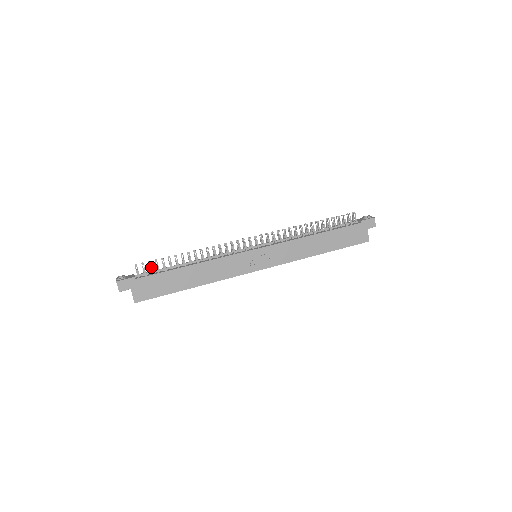
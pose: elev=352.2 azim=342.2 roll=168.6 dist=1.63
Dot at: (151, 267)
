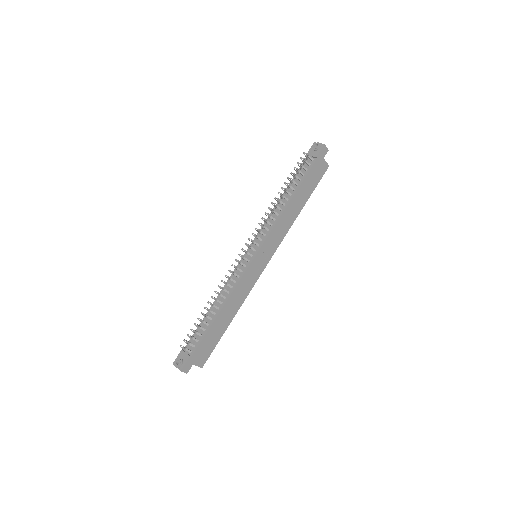
Dot at: (193, 338)
